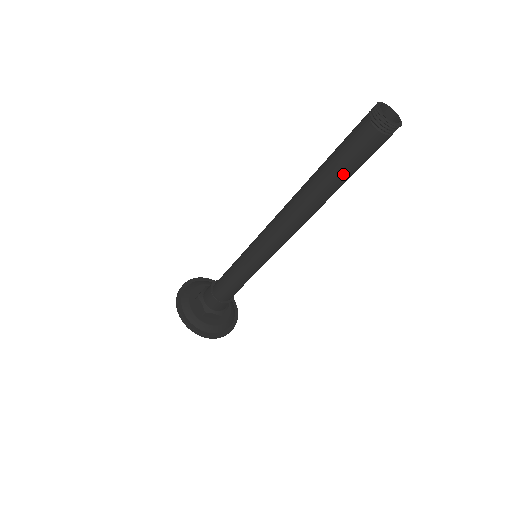
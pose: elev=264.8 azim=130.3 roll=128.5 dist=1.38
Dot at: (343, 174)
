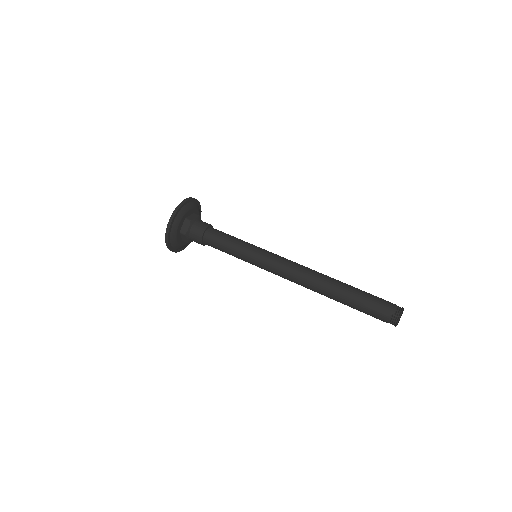
Dot at: (352, 306)
